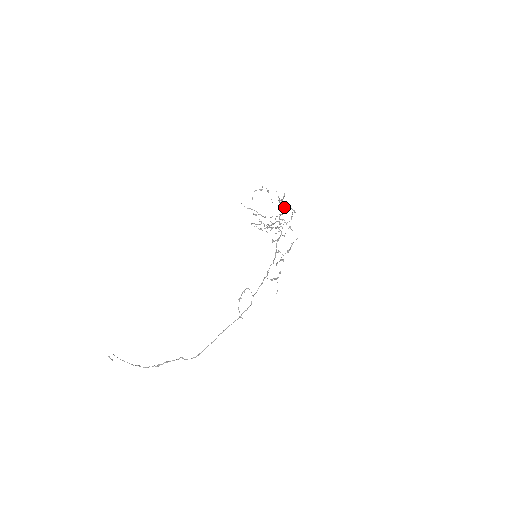
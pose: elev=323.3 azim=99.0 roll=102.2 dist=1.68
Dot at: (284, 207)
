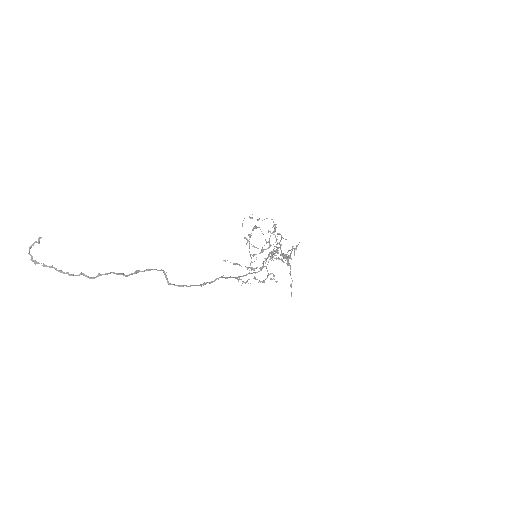
Dot at: occluded
